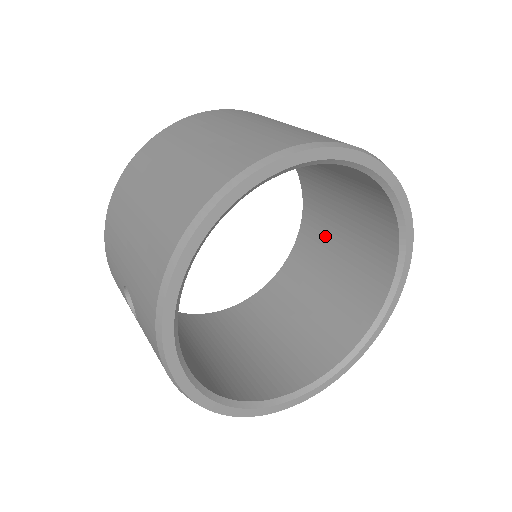
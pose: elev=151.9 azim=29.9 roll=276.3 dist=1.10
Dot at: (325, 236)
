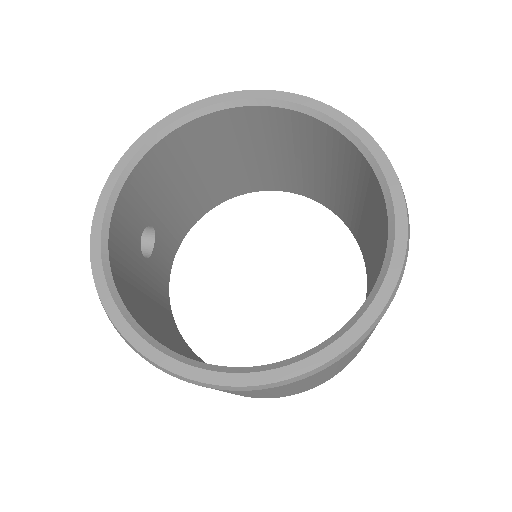
Dot at: occluded
